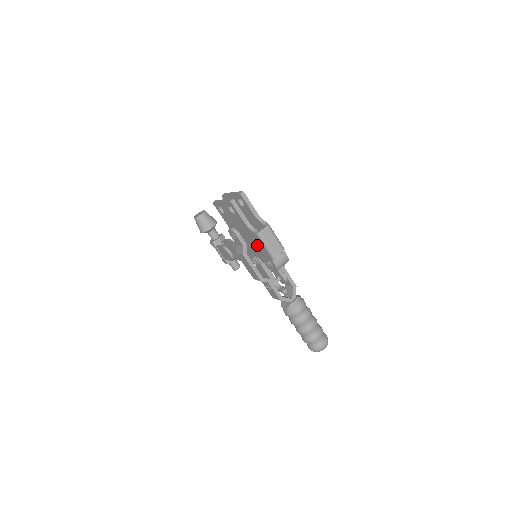
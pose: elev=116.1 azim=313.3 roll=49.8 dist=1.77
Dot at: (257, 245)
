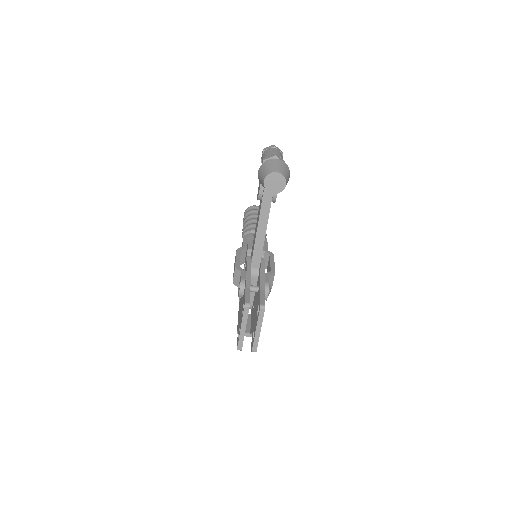
Dot at: occluded
